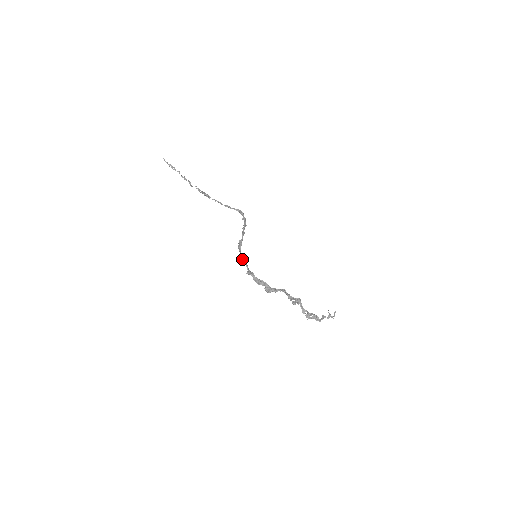
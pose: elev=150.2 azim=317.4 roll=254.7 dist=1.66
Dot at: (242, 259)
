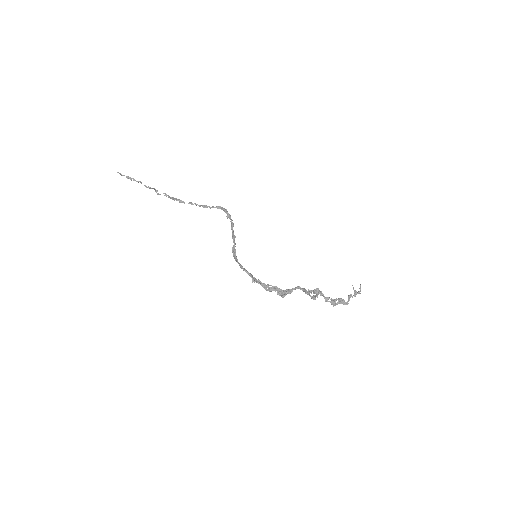
Dot at: occluded
